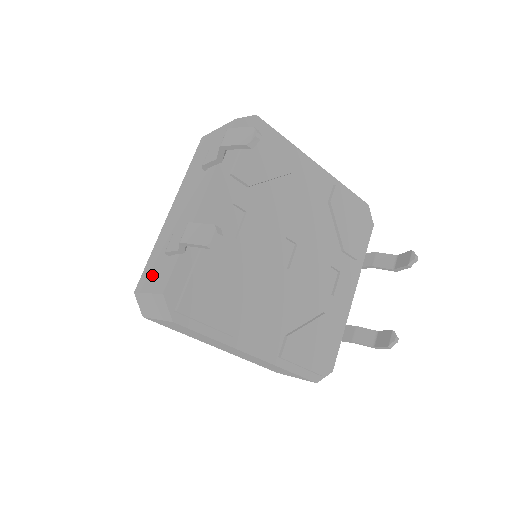
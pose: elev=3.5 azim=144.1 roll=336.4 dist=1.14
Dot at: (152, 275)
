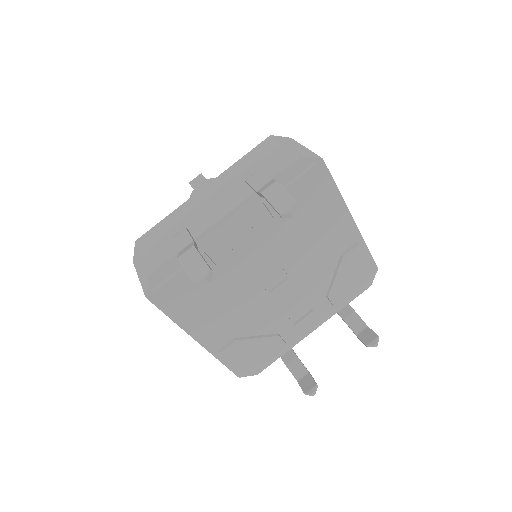
Dot at: (154, 243)
